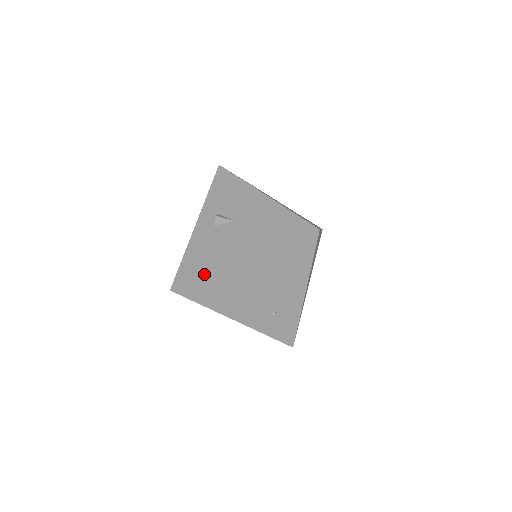
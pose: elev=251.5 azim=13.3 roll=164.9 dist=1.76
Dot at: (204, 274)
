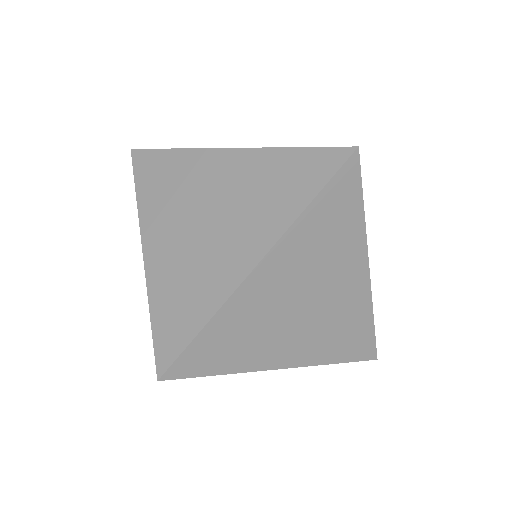
Dot at: occluded
